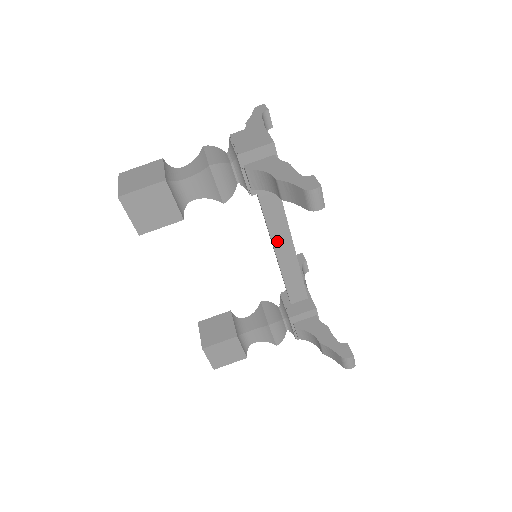
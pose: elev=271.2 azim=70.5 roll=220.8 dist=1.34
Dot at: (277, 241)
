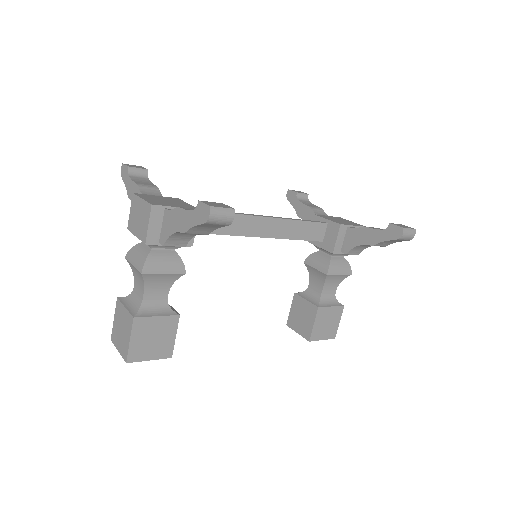
Dot at: (253, 232)
